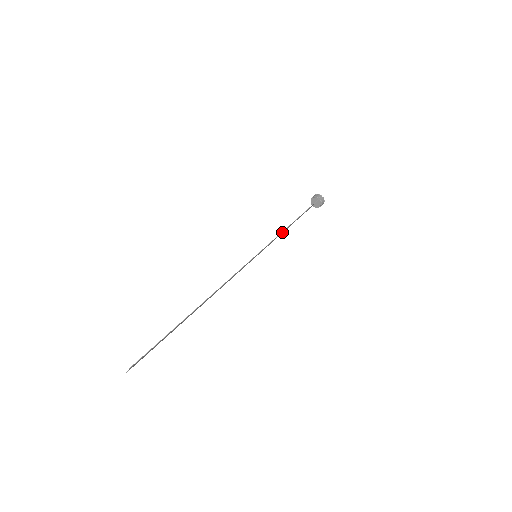
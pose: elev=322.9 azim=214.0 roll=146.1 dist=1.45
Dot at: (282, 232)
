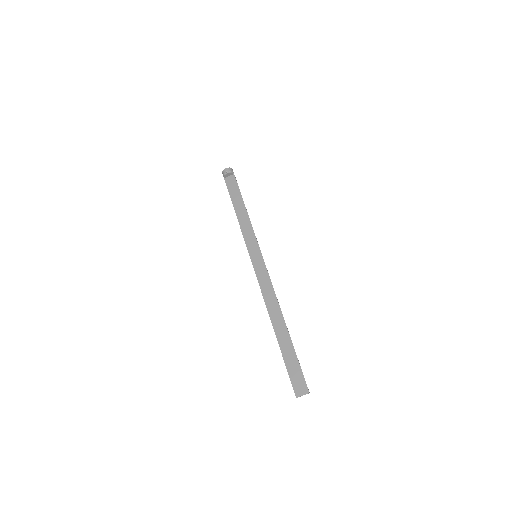
Dot at: (246, 223)
